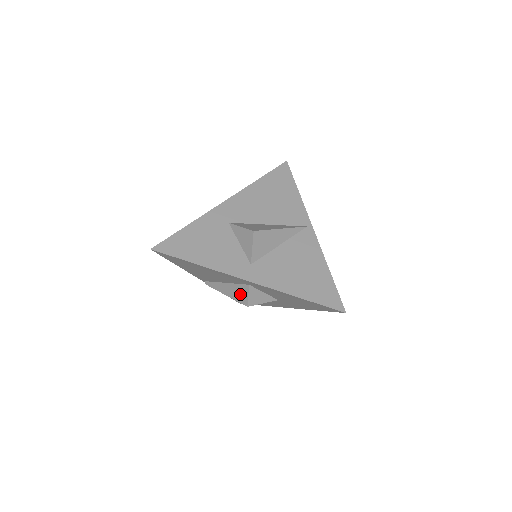
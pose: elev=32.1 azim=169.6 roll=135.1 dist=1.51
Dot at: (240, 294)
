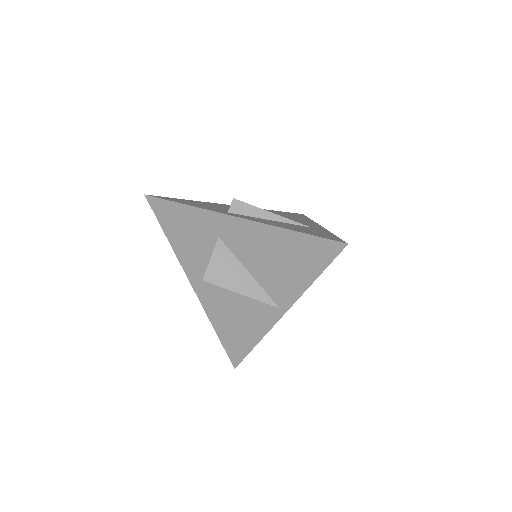
Dot at: occluded
